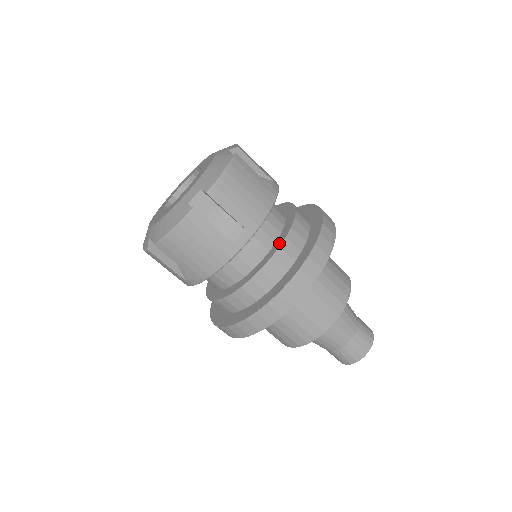
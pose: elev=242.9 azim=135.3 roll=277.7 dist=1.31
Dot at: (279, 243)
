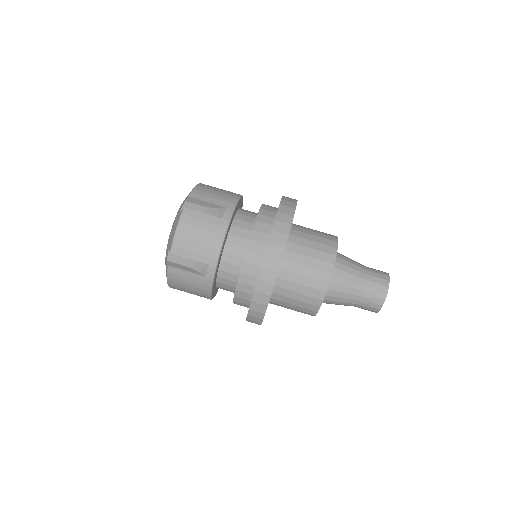
Dot at: occluded
